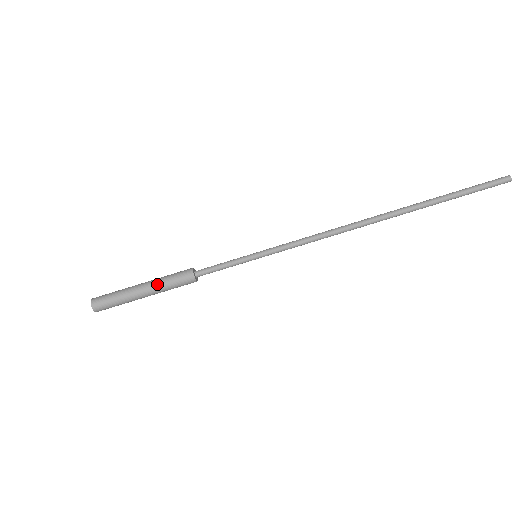
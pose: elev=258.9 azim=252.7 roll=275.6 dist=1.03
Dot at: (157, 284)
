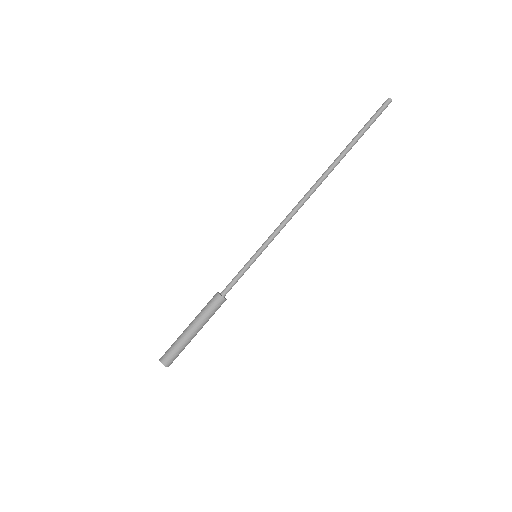
Dot at: (201, 320)
